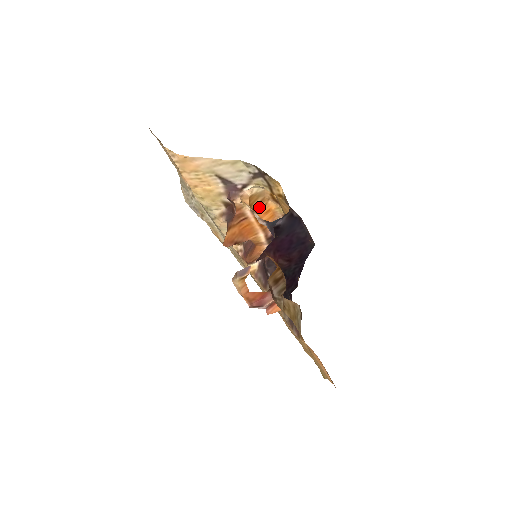
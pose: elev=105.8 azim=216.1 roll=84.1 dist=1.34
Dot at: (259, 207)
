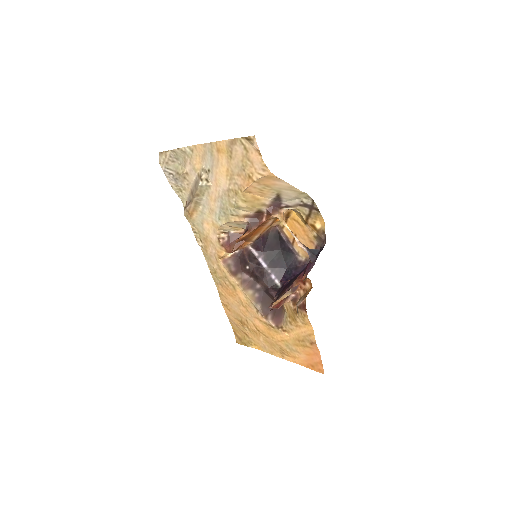
Dot at: occluded
